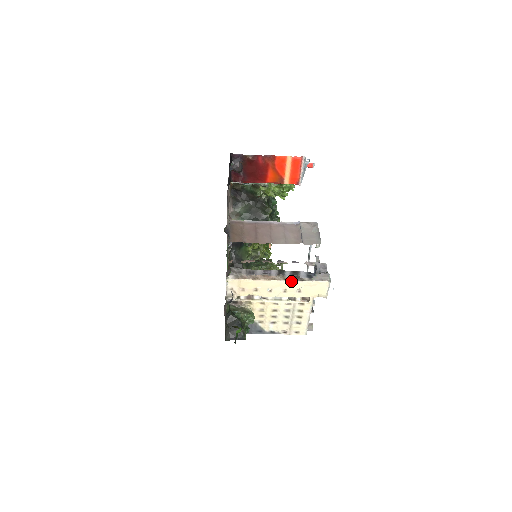
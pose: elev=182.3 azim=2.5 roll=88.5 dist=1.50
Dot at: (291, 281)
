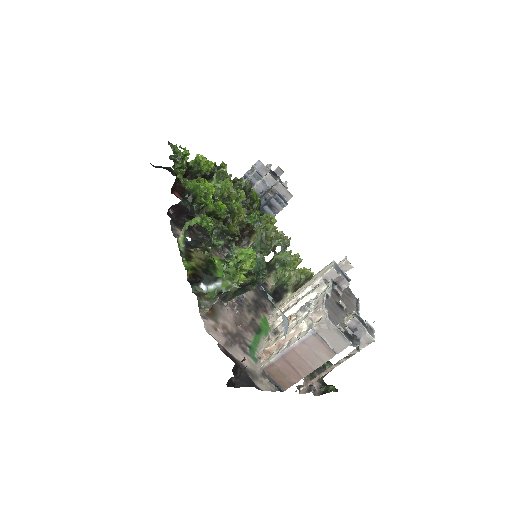
Dot at: (345, 360)
